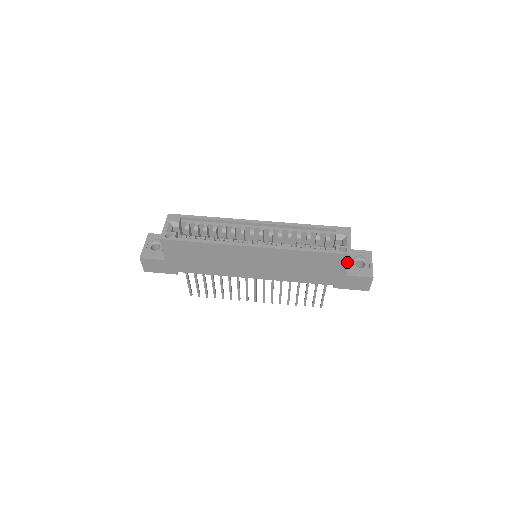
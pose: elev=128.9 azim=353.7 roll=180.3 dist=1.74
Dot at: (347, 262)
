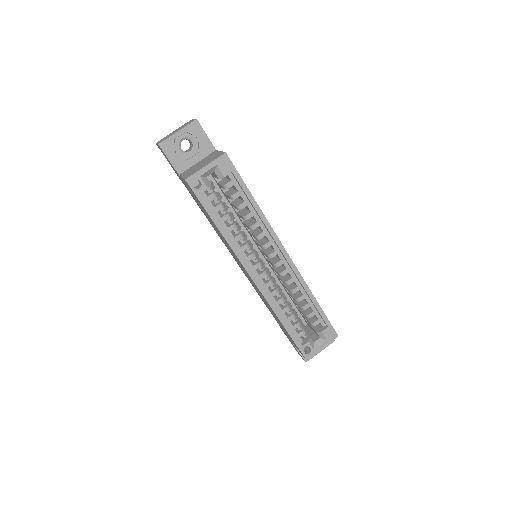
Dot at: (300, 352)
